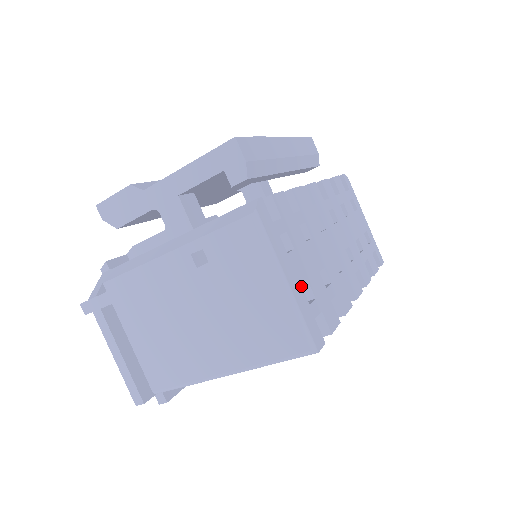
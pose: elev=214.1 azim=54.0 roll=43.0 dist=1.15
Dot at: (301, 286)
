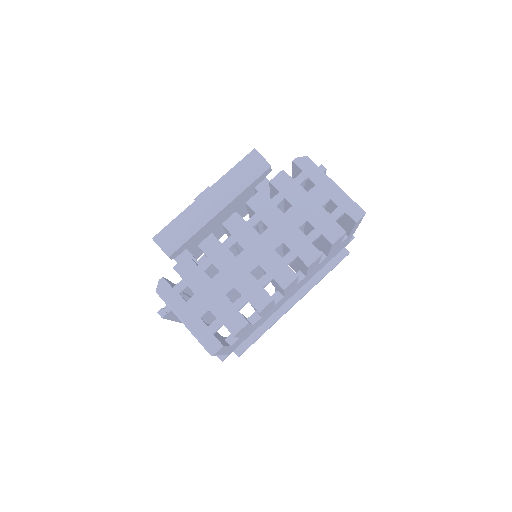
Dot at: (200, 318)
